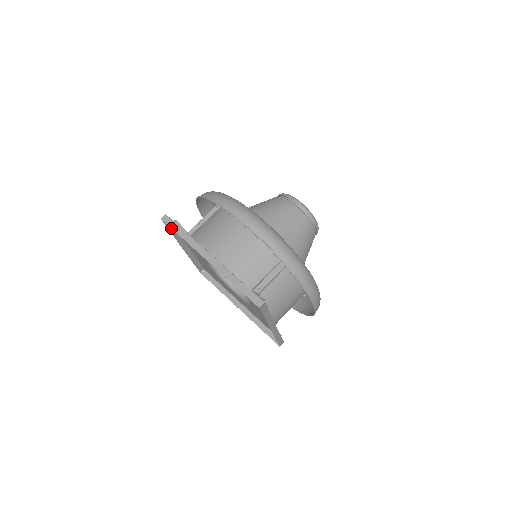
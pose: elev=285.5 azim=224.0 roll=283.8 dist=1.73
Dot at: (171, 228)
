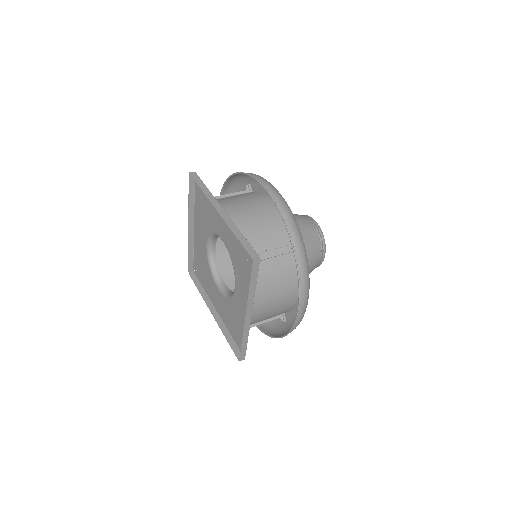
Dot at: (195, 181)
